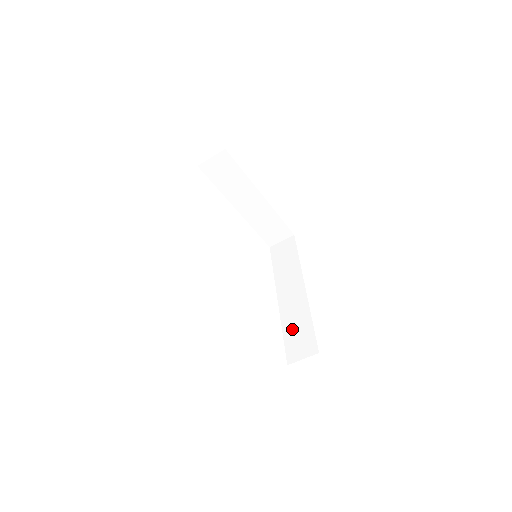
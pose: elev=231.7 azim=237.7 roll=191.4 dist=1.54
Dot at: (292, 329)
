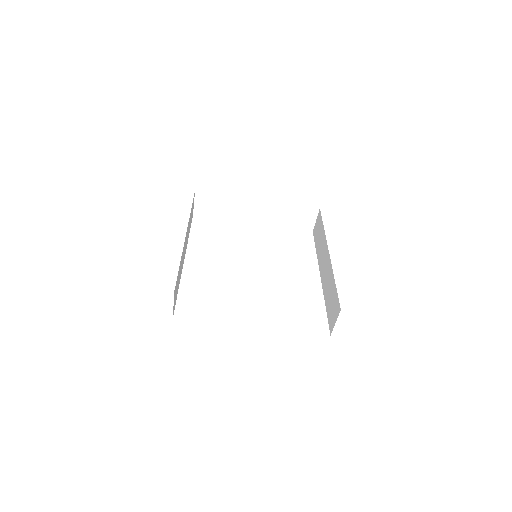
Dot at: (328, 299)
